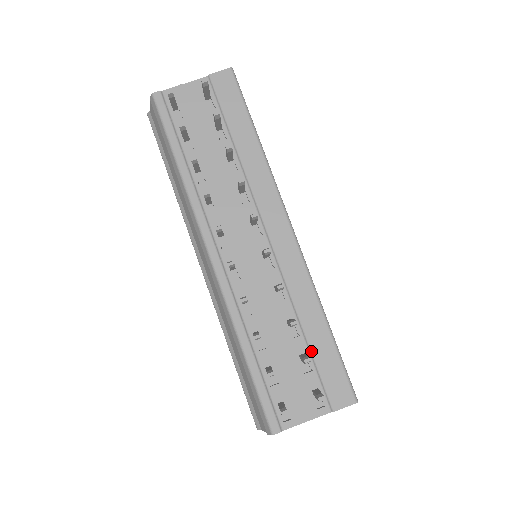
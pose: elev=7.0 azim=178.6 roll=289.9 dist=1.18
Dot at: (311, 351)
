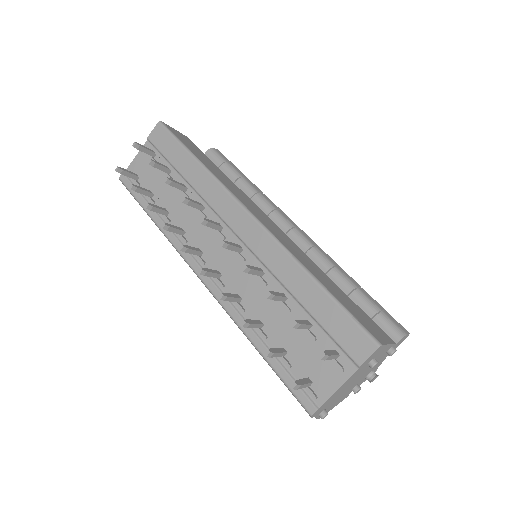
Dot at: (311, 315)
